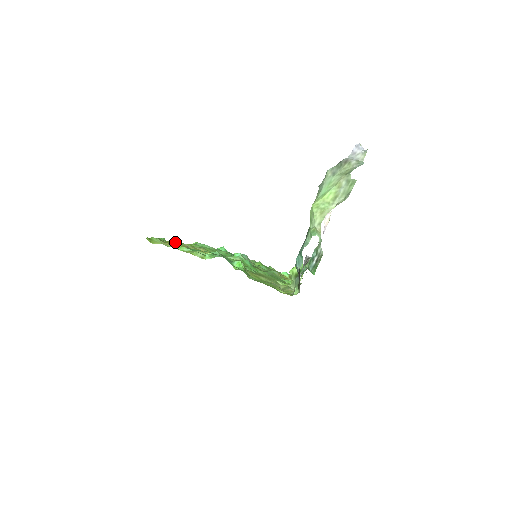
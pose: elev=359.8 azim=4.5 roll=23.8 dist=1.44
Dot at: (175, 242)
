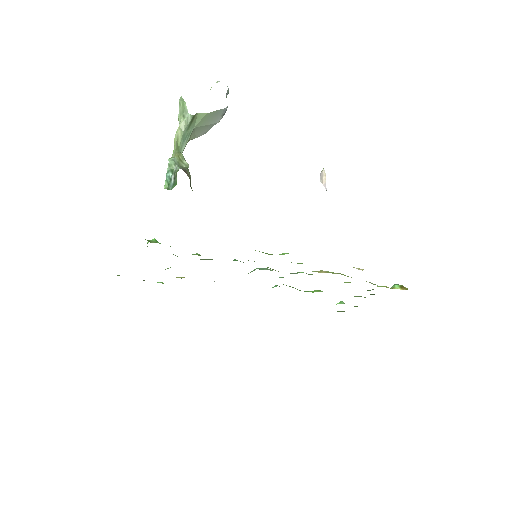
Dot at: occluded
